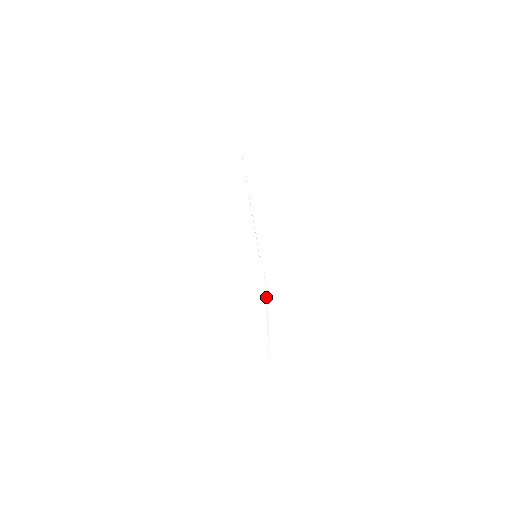
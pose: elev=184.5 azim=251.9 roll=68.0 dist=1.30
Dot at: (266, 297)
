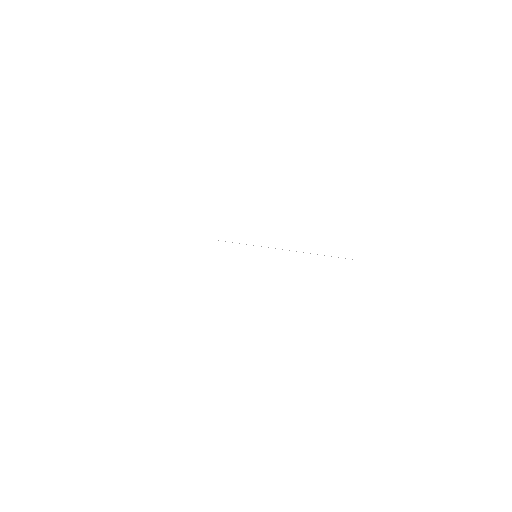
Dot at: occluded
